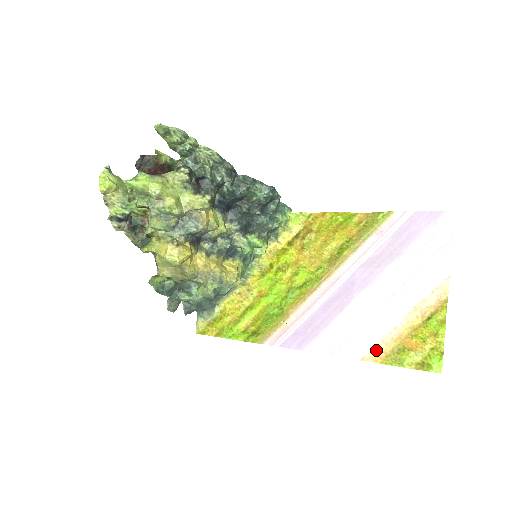
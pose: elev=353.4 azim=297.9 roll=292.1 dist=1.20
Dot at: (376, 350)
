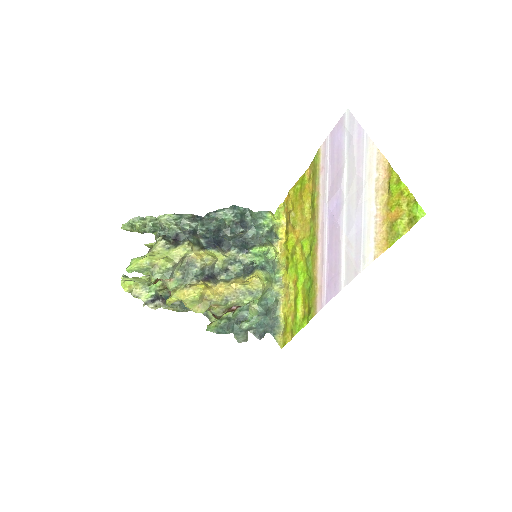
Dot at: (377, 243)
